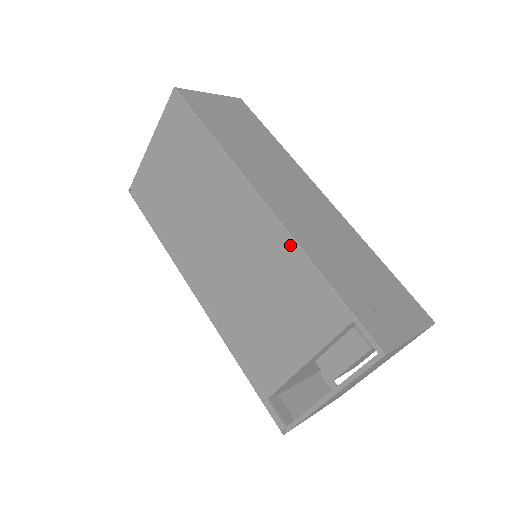
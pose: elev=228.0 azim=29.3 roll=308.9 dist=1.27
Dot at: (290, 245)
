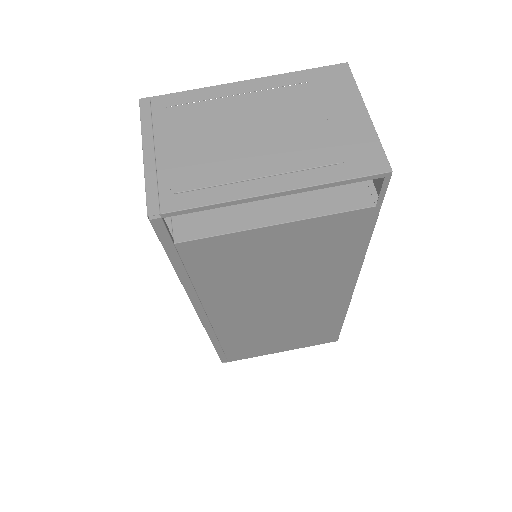
Dot at: occluded
